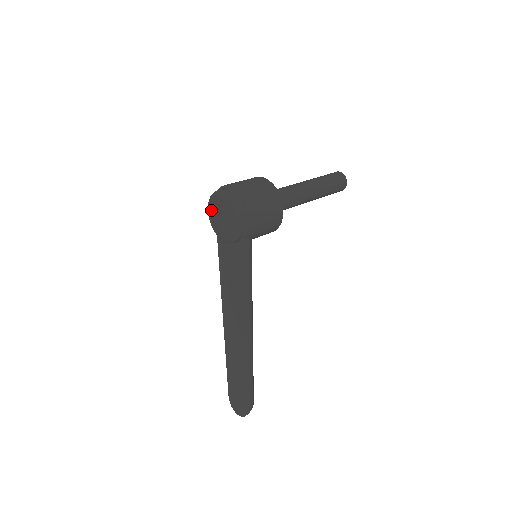
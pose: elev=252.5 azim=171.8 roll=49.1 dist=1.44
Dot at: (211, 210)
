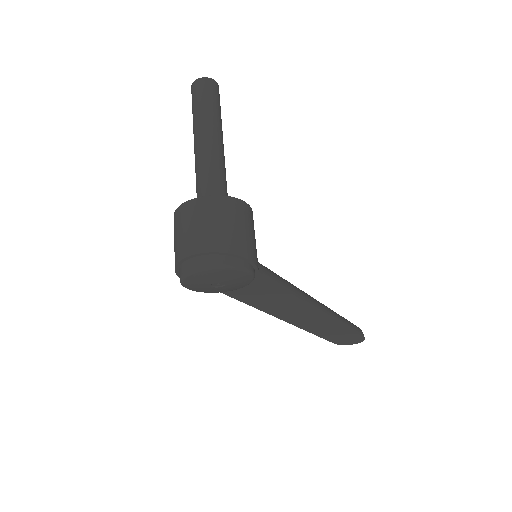
Dot at: (195, 288)
